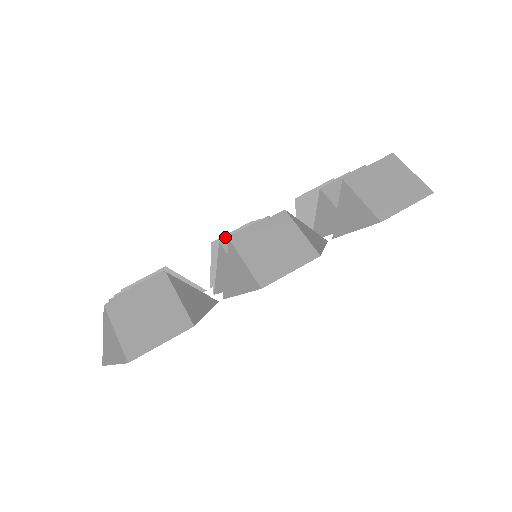
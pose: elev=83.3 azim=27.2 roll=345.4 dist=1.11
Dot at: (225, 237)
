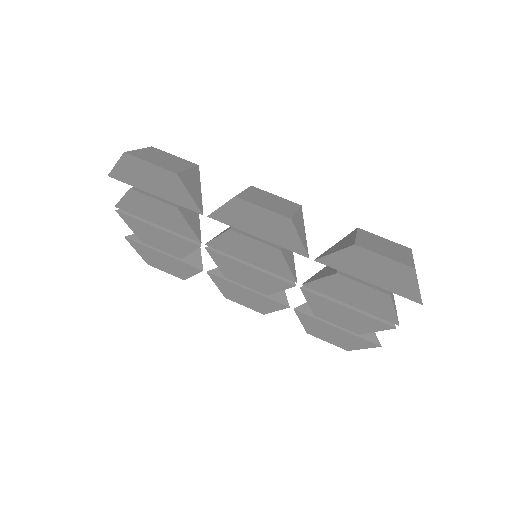
Dot at: occluded
